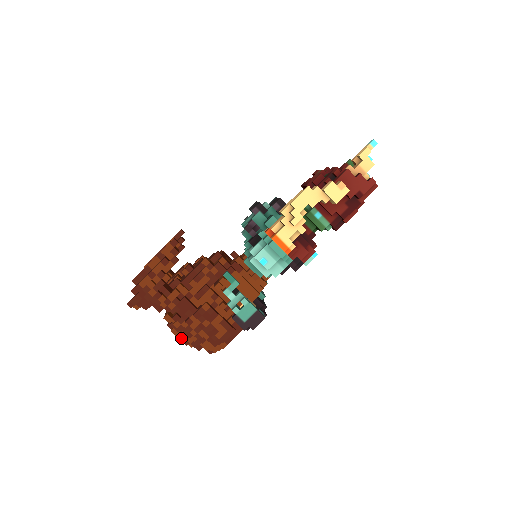
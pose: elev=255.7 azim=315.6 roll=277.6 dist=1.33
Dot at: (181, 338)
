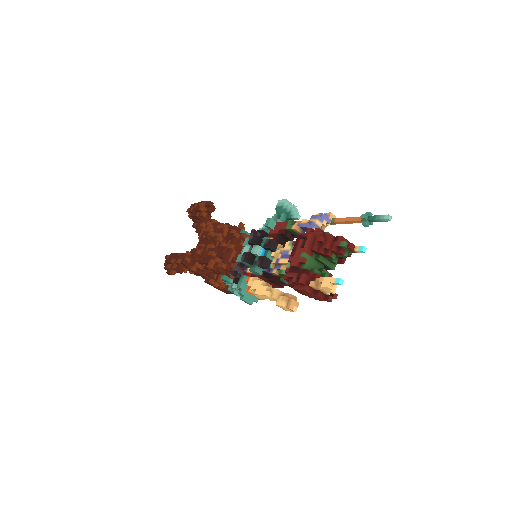
Dot at: occluded
